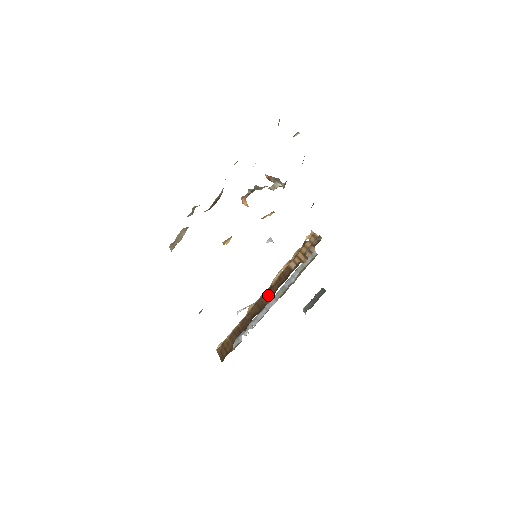
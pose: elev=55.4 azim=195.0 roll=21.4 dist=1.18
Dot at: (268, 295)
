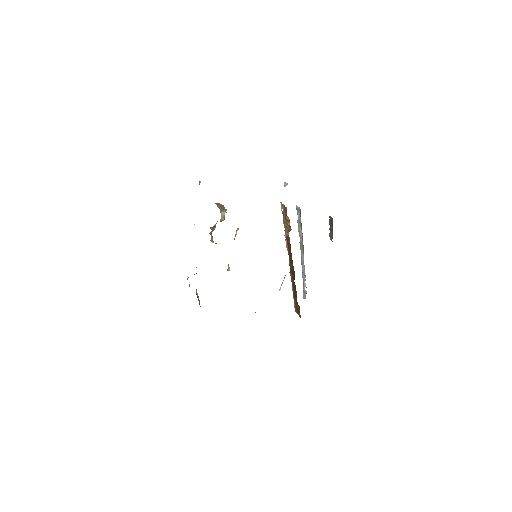
Dot at: (291, 262)
